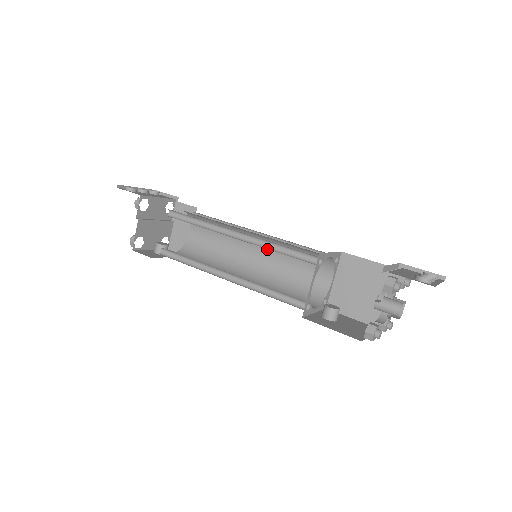
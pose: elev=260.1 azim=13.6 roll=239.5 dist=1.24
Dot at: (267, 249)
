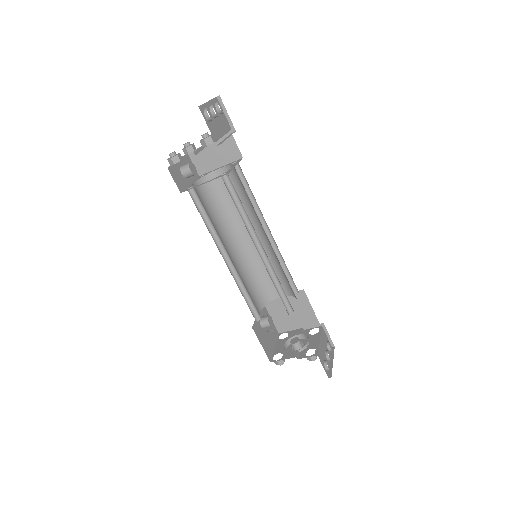
Dot at: (264, 245)
